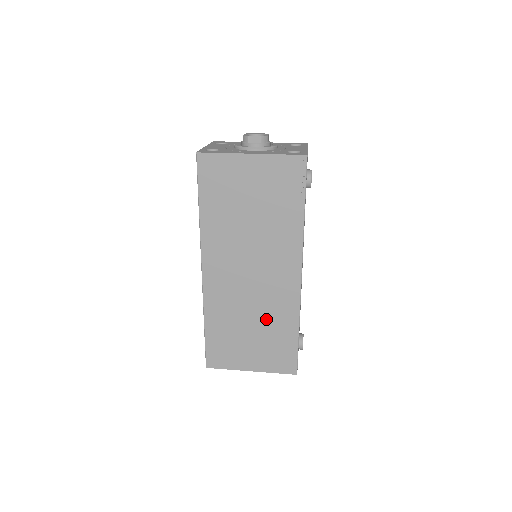
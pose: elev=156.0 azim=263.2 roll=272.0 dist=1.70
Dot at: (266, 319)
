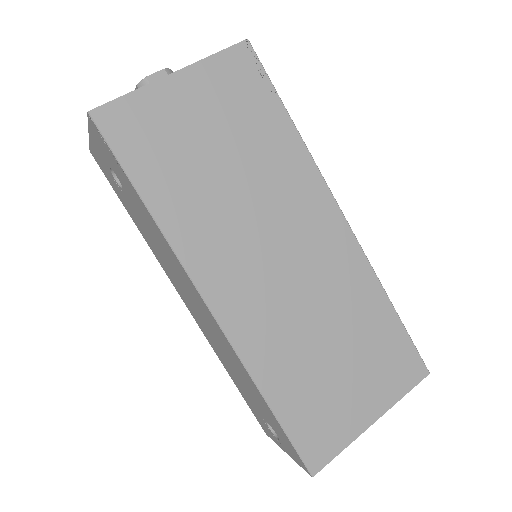
Dot at: (342, 317)
